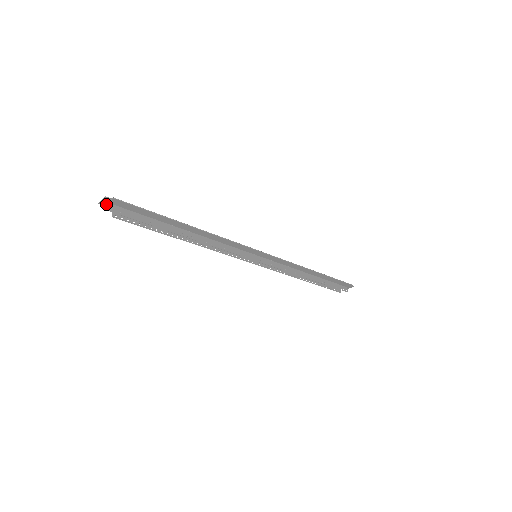
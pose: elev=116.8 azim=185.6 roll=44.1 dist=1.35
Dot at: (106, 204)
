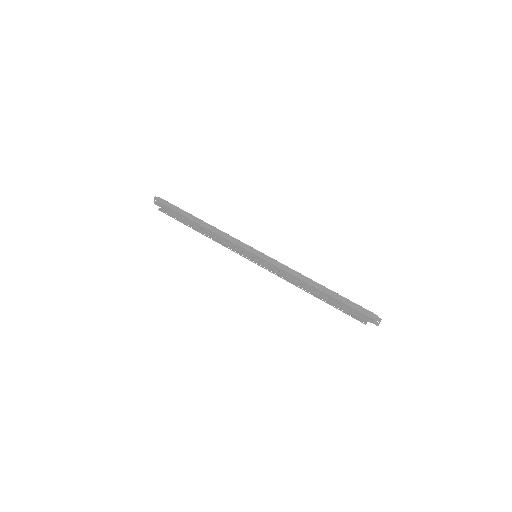
Dot at: (158, 203)
